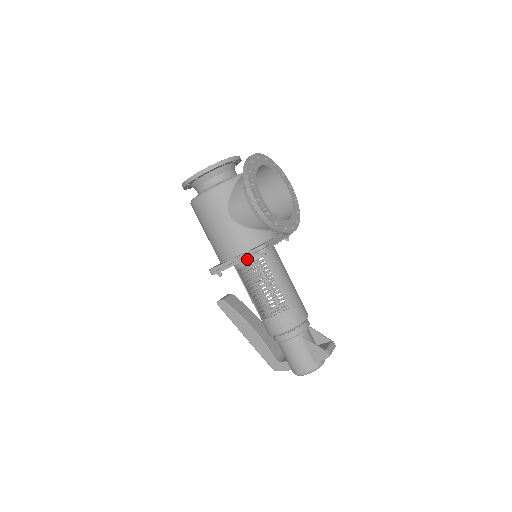
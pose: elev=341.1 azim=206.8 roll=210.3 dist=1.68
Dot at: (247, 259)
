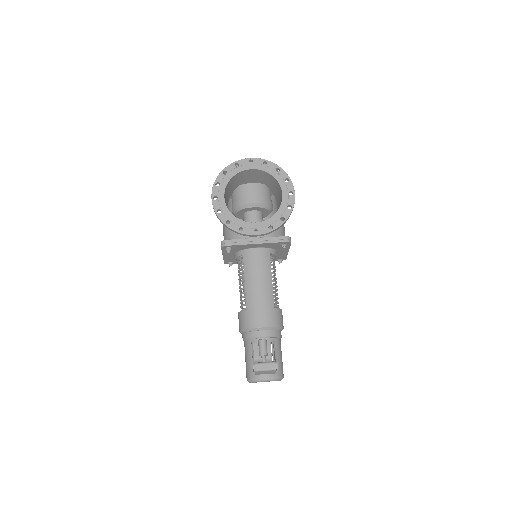
Dot at: (222, 252)
